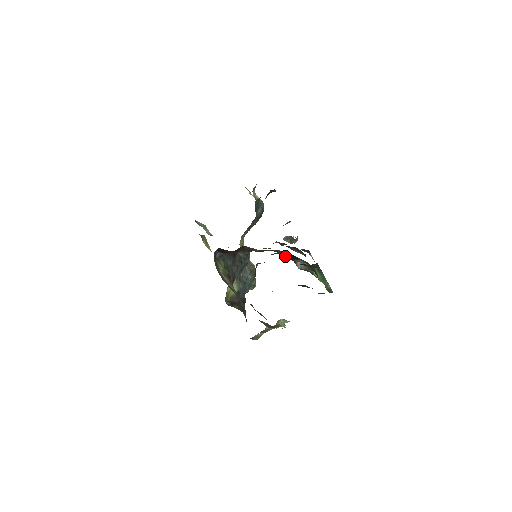
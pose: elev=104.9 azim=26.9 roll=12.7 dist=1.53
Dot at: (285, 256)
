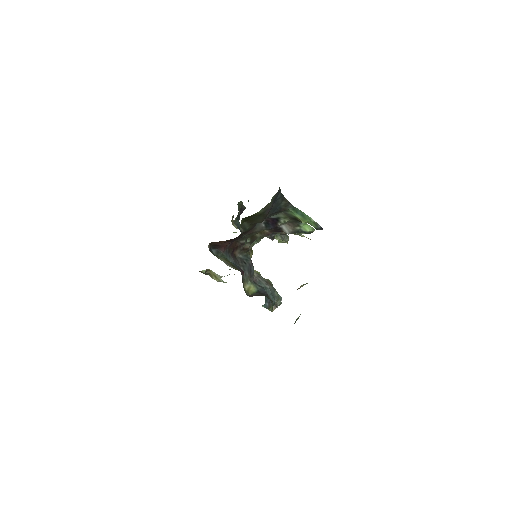
Dot at: (269, 227)
